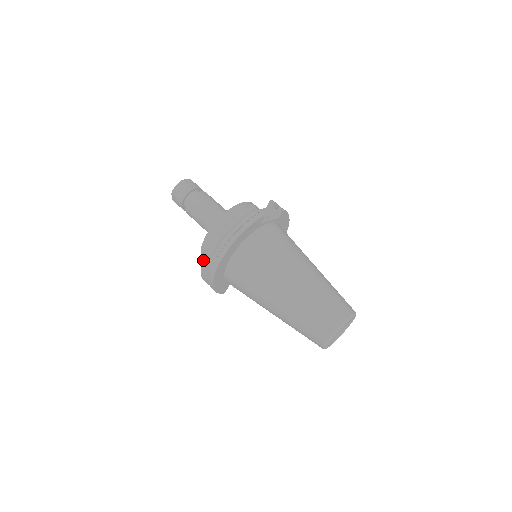
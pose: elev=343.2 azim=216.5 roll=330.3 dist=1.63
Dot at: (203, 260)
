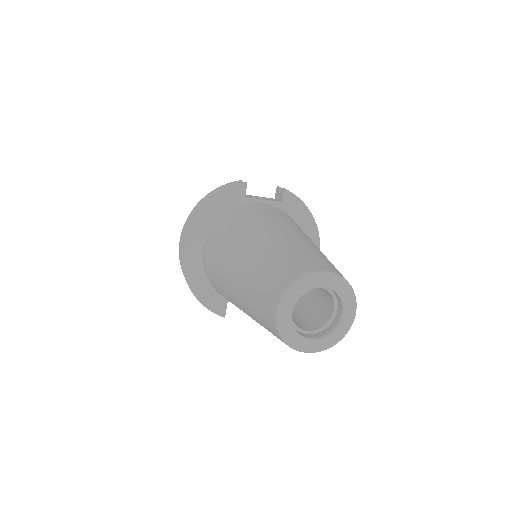
Dot at: (179, 250)
